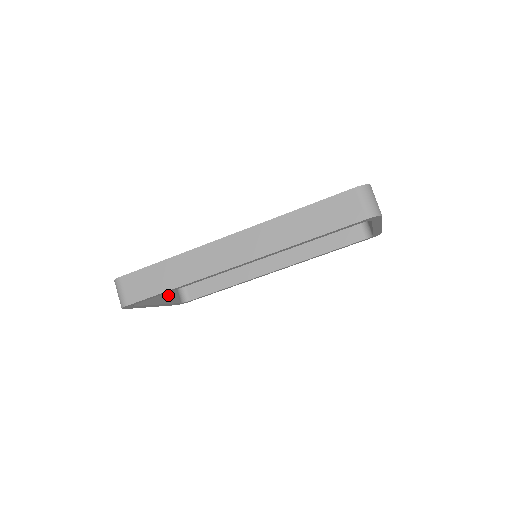
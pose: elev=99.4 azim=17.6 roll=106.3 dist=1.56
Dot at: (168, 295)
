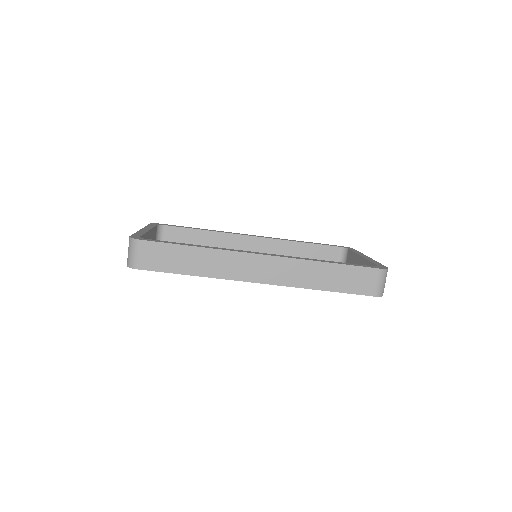
Dot at: occluded
